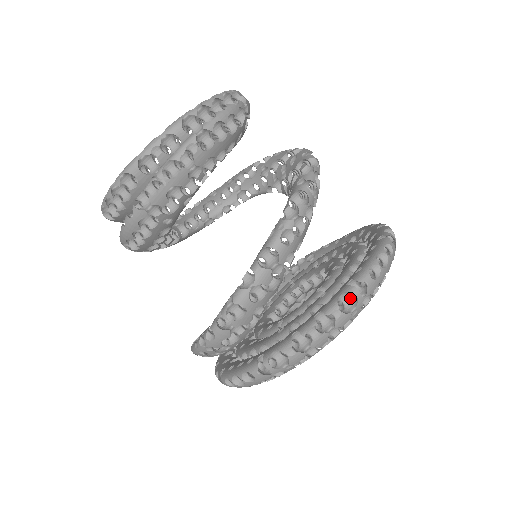
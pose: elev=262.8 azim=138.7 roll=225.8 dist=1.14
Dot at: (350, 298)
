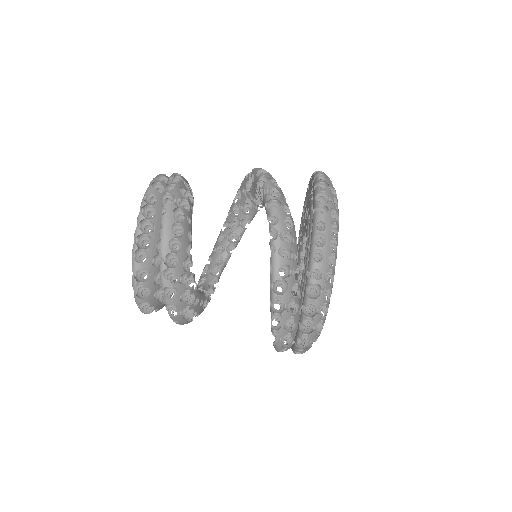
Dot at: occluded
